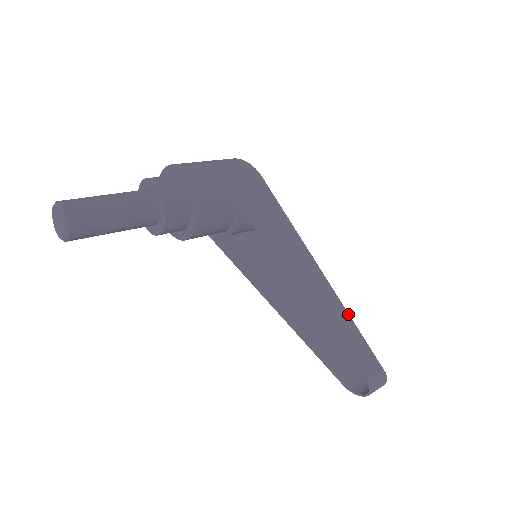
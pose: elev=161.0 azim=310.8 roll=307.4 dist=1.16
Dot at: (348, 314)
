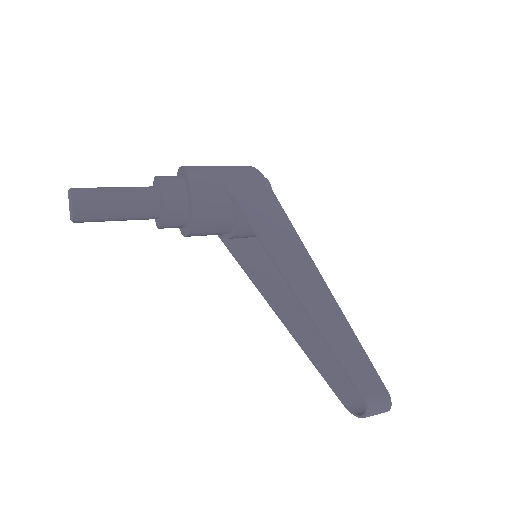
Dot at: (347, 321)
